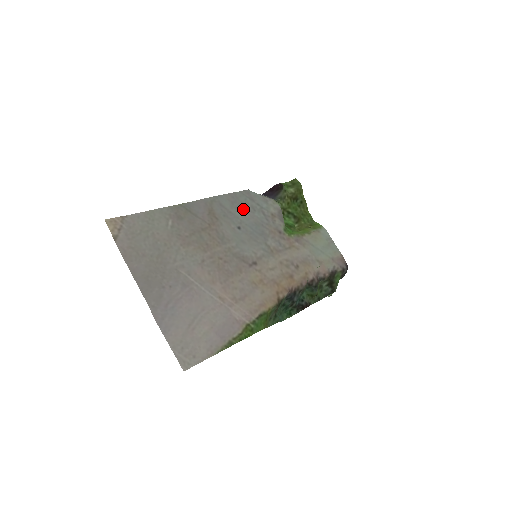
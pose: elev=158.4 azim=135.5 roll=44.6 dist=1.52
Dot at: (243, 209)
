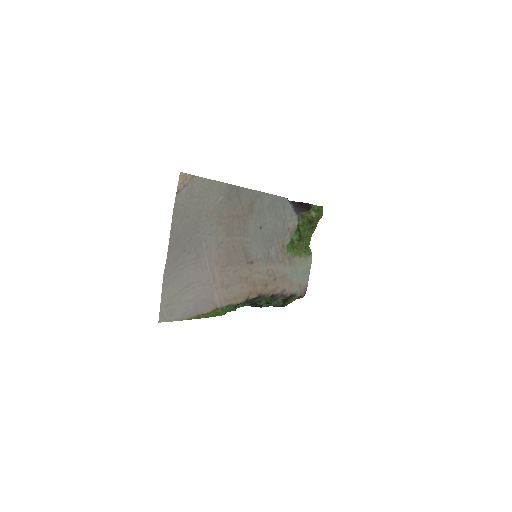
Dot at: (273, 213)
